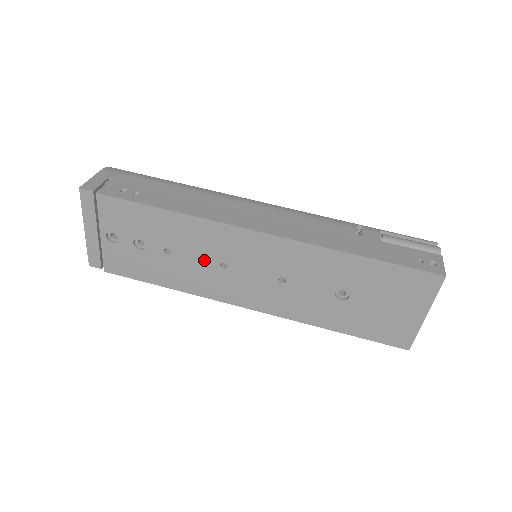
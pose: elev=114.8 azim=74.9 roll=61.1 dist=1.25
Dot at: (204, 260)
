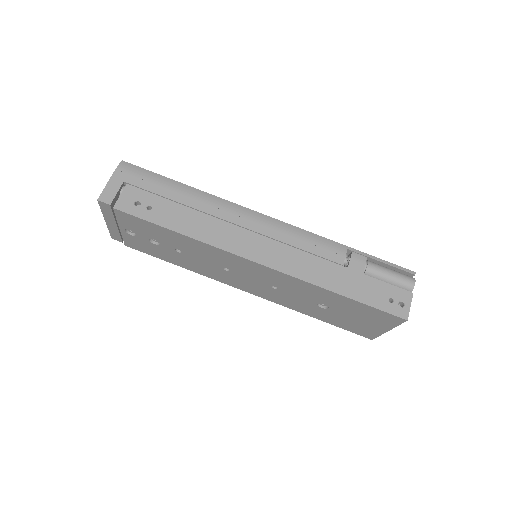
Dot at: (210, 263)
